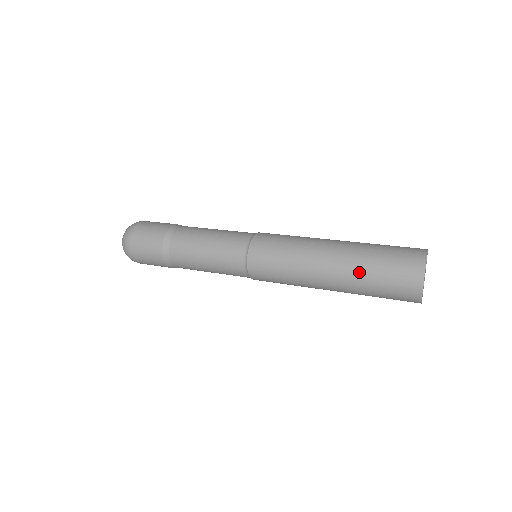
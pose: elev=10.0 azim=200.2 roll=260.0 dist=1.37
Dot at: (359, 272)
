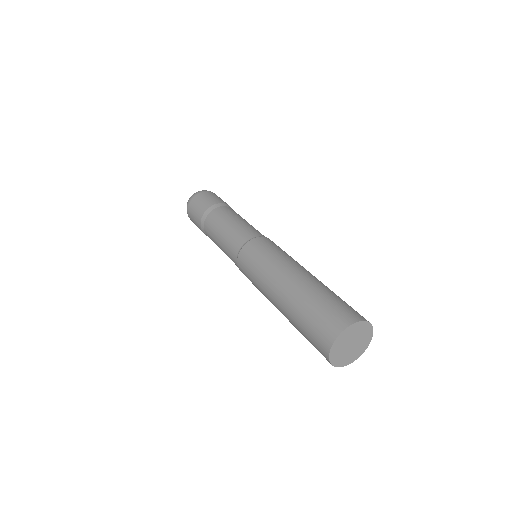
Dot at: (293, 315)
